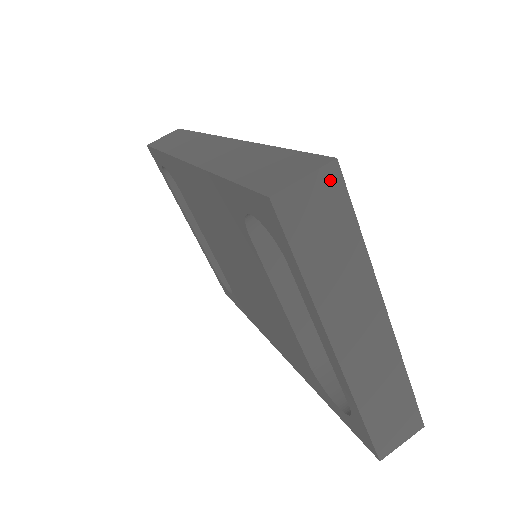
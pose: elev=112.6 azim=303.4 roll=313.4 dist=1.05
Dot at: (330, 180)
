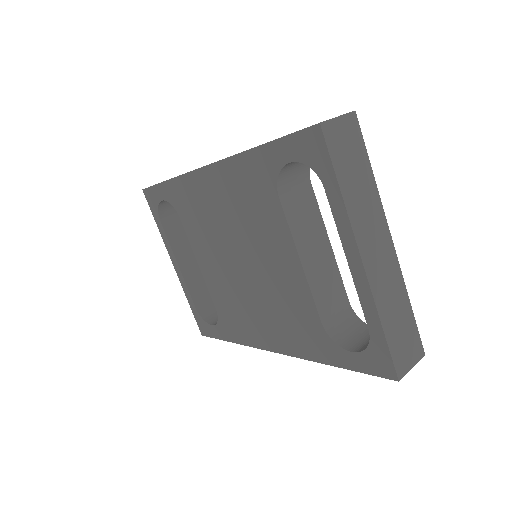
Dot at: (352, 124)
